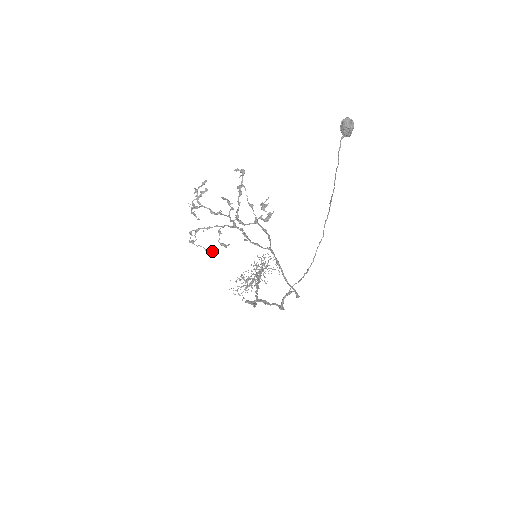
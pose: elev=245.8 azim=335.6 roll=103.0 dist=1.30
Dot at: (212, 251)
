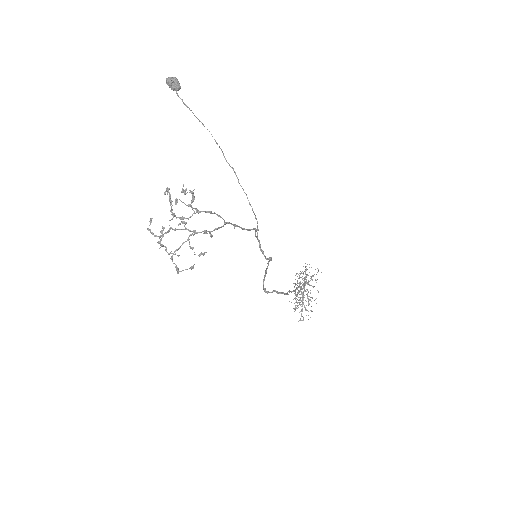
Dot at: (194, 264)
